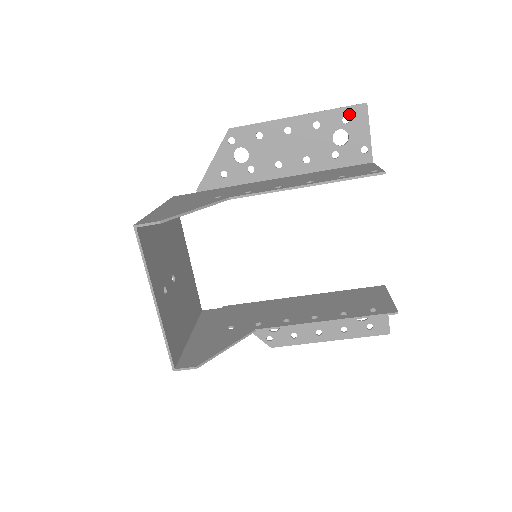
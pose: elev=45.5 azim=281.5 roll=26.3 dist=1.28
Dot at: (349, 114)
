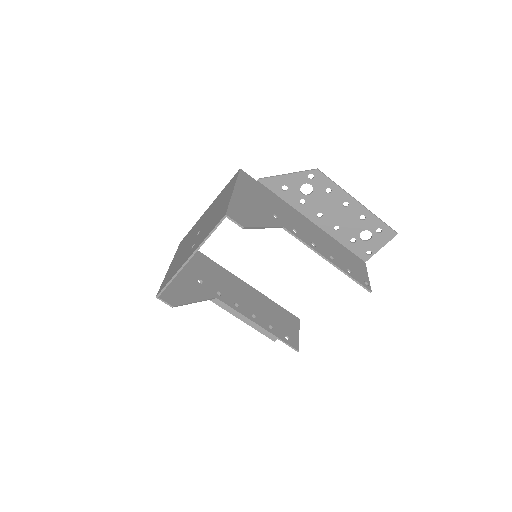
Dot at: (384, 230)
